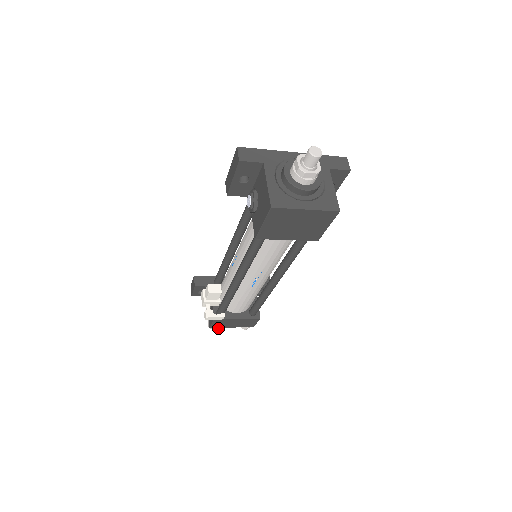
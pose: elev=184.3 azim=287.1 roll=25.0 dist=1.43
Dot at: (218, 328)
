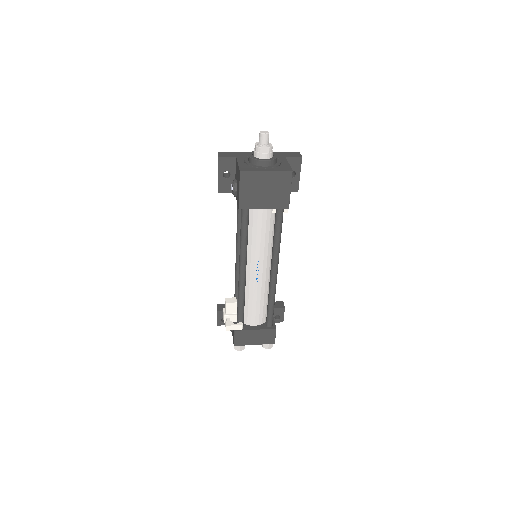
Dot at: (242, 348)
